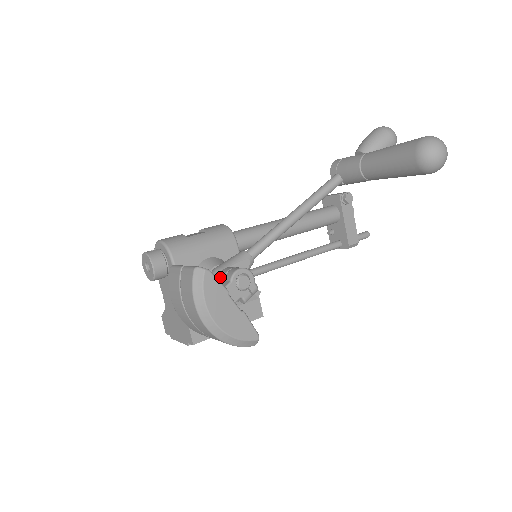
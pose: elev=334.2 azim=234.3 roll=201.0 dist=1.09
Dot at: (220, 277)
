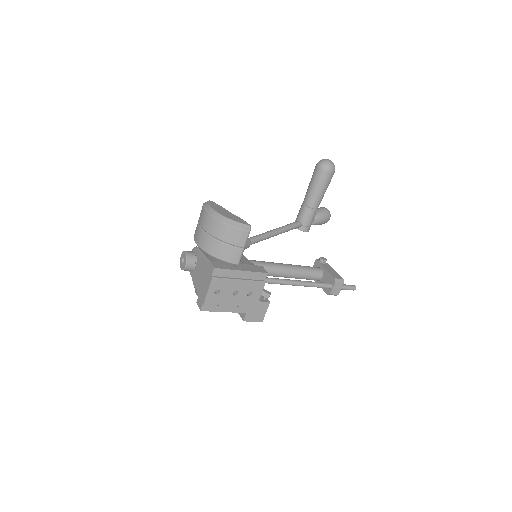
Dot at: occluded
